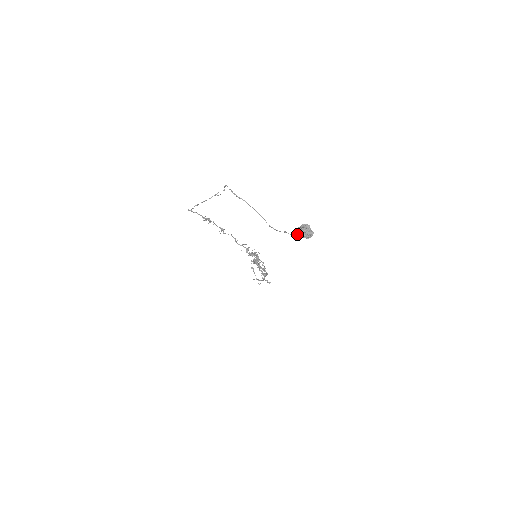
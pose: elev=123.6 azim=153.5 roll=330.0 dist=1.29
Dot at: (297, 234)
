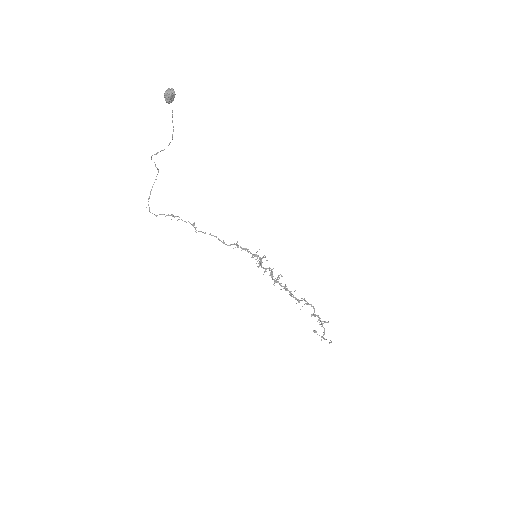
Dot at: (165, 99)
